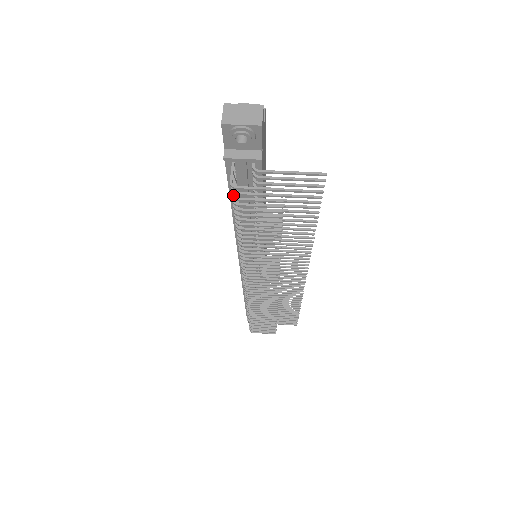
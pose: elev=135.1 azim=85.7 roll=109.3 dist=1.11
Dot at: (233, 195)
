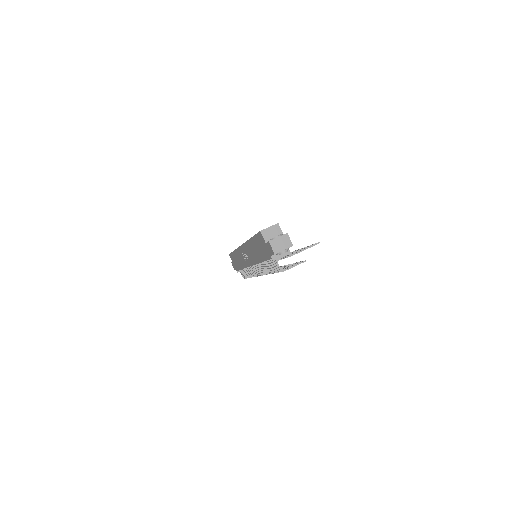
Dot at: (279, 270)
